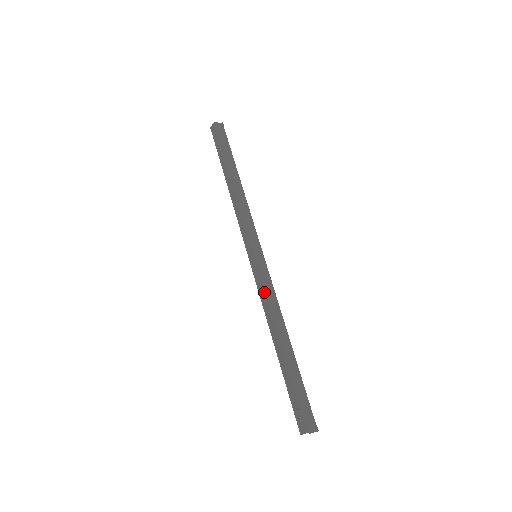
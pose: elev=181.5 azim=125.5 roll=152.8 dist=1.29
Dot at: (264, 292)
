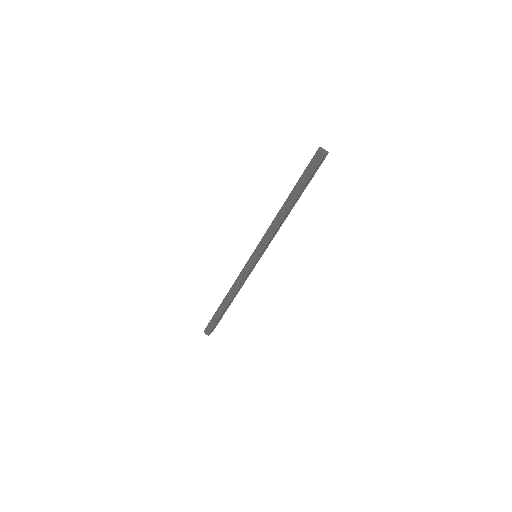
Dot at: (243, 279)
